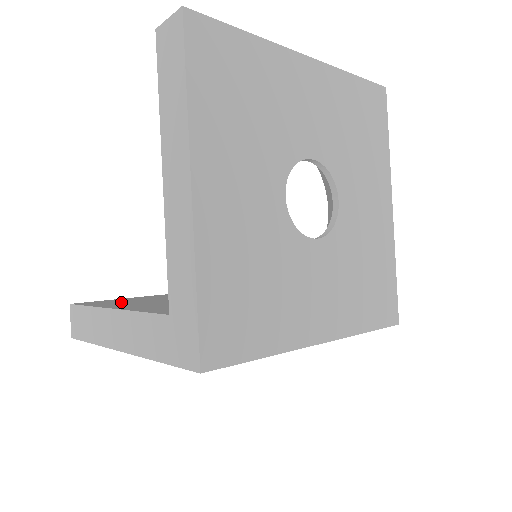
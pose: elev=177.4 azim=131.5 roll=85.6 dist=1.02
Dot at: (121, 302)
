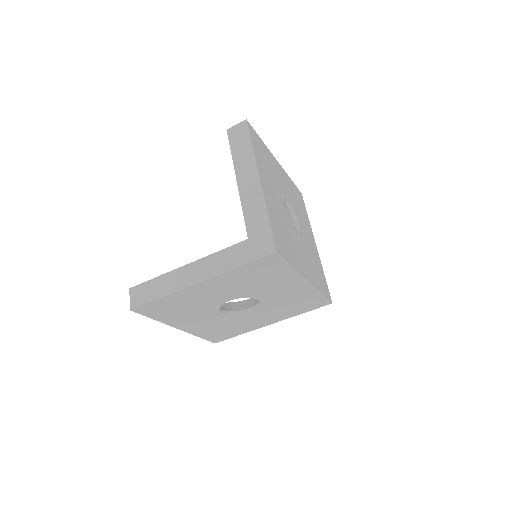
Dot at: occluded
